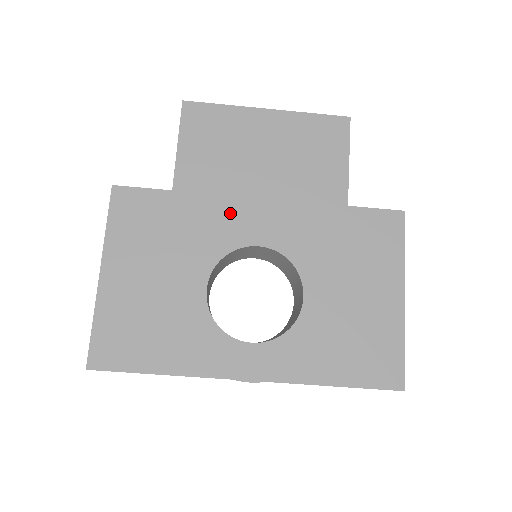
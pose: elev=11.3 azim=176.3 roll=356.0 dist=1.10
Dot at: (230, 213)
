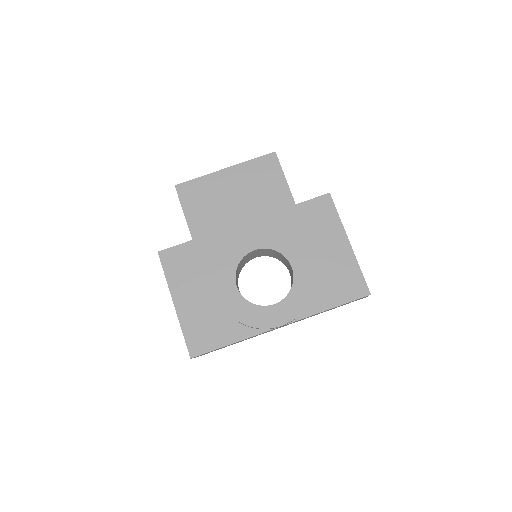
Dot at: (231, 238)
